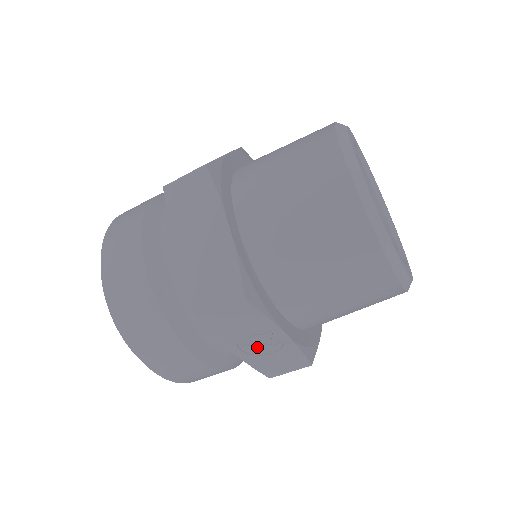
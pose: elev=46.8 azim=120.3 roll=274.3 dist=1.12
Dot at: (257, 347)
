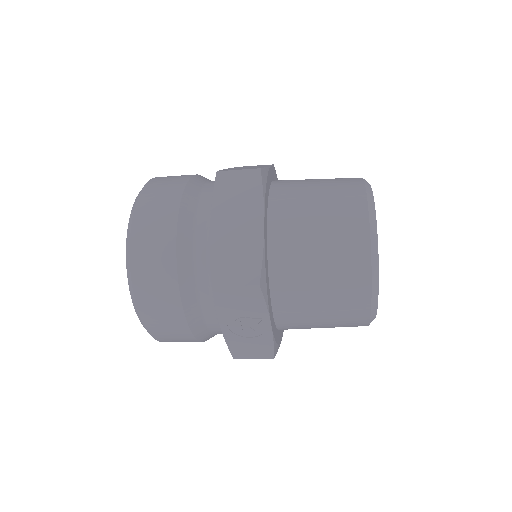
Dot at: (242, 328)
